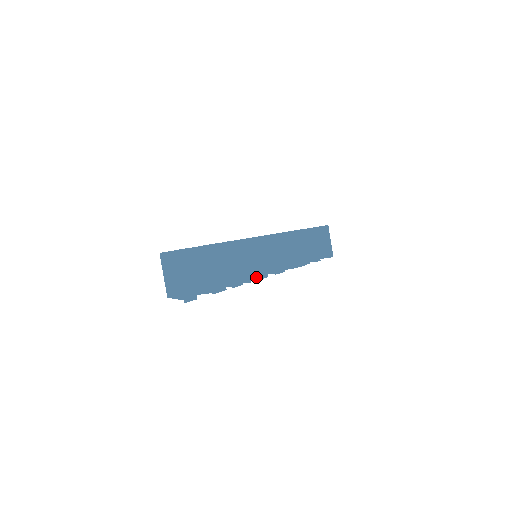
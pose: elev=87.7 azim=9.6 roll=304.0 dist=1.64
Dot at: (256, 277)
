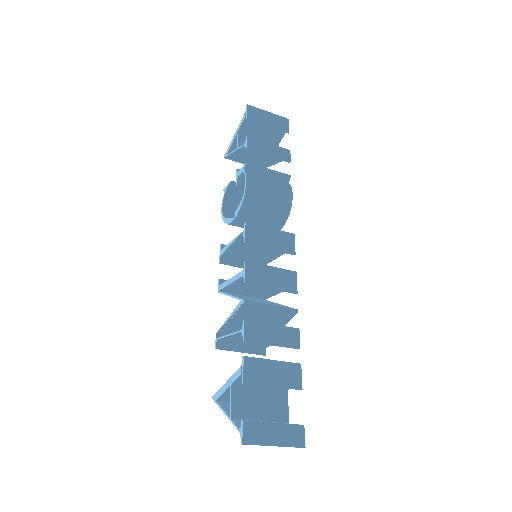
Dot at: occluded
